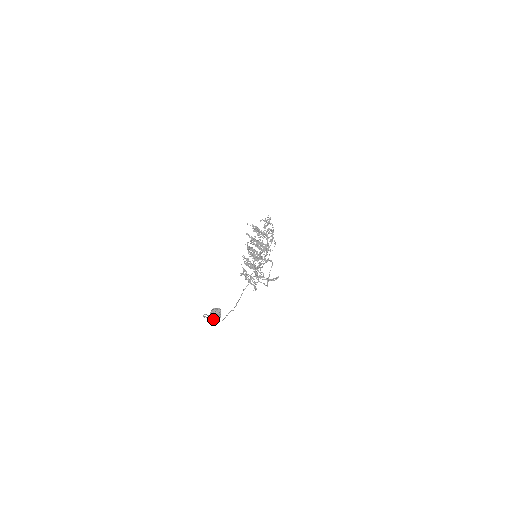
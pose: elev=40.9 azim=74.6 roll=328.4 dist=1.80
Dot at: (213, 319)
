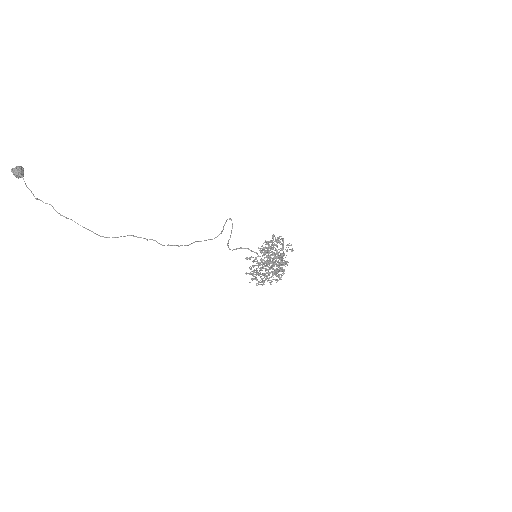
Dot at: (14, 173)
